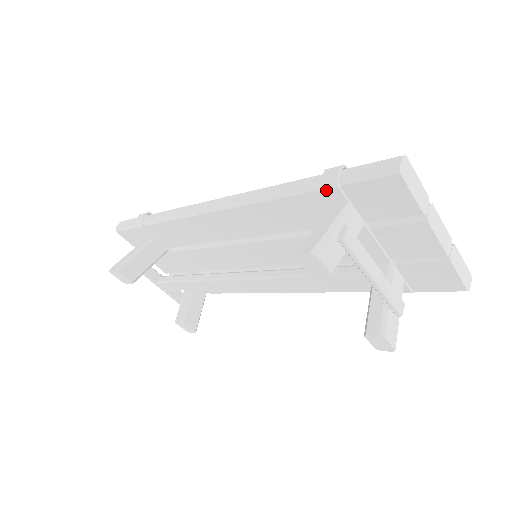
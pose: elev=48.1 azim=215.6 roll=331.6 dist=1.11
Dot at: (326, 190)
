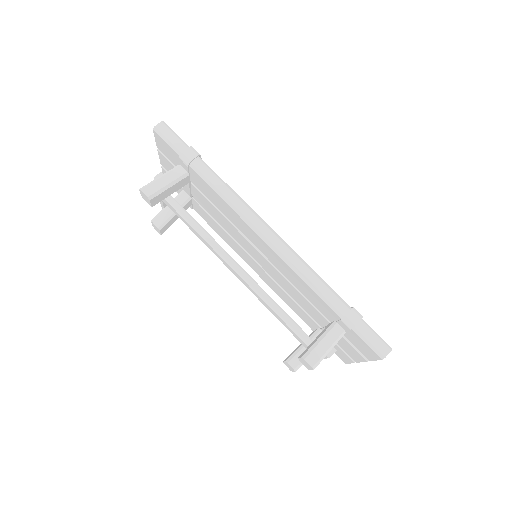
Dot at: (343, 322)
